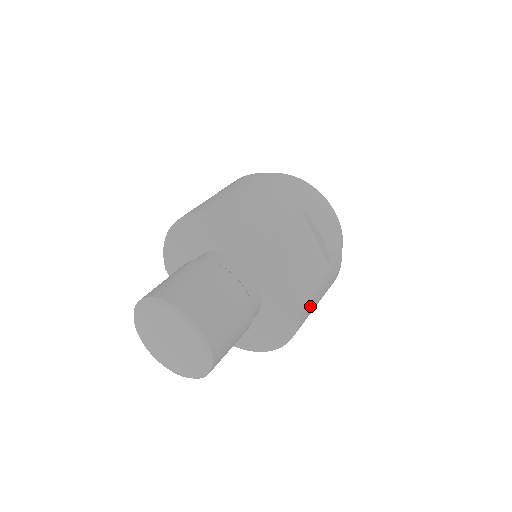
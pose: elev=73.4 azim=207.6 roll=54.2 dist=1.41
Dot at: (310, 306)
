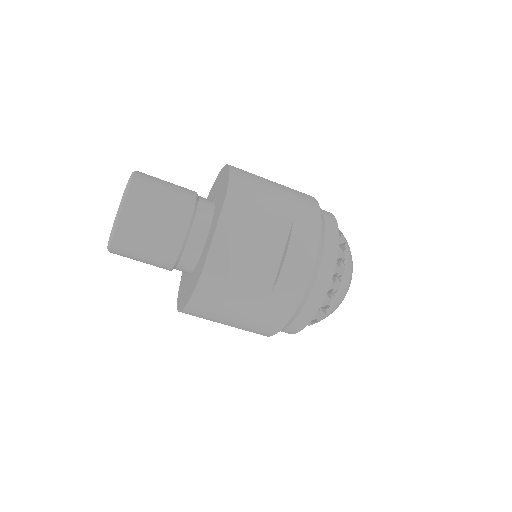
Dot at: (220, 292)
